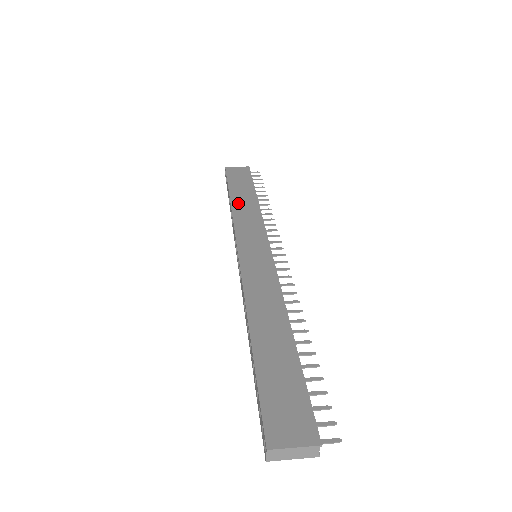
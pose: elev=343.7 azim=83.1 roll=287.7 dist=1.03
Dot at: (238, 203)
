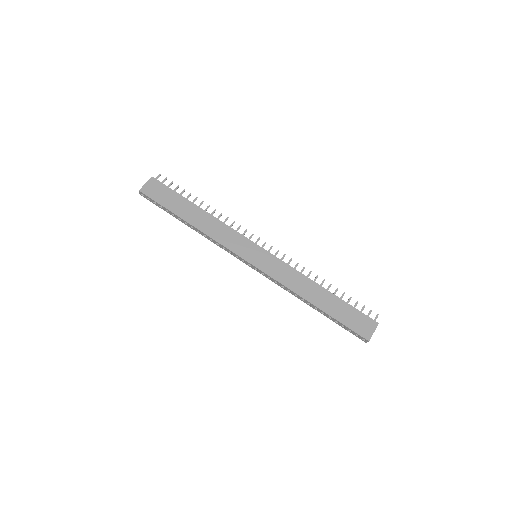
Dot at: (199, 224)
